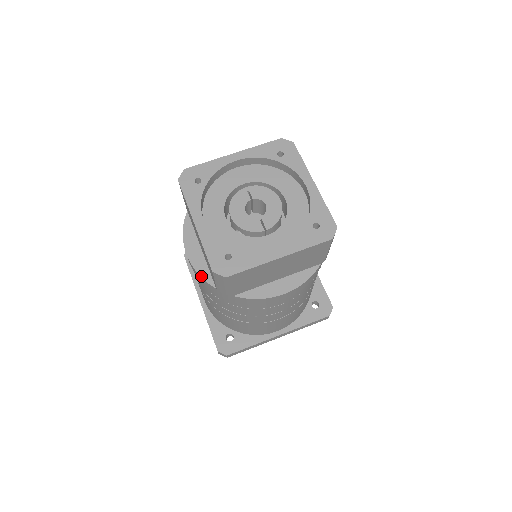
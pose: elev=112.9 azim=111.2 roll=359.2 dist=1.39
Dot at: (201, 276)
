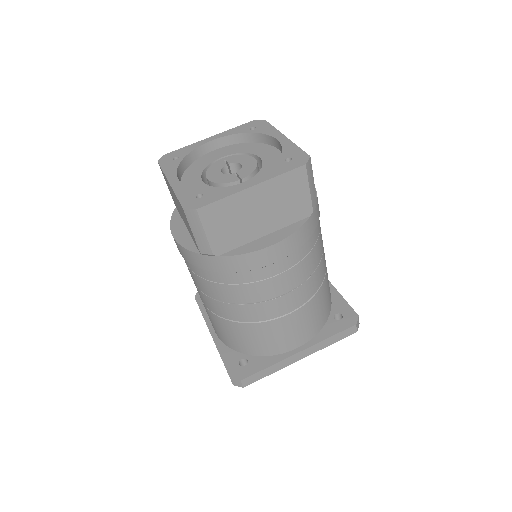
Dot at: (185, 248)
